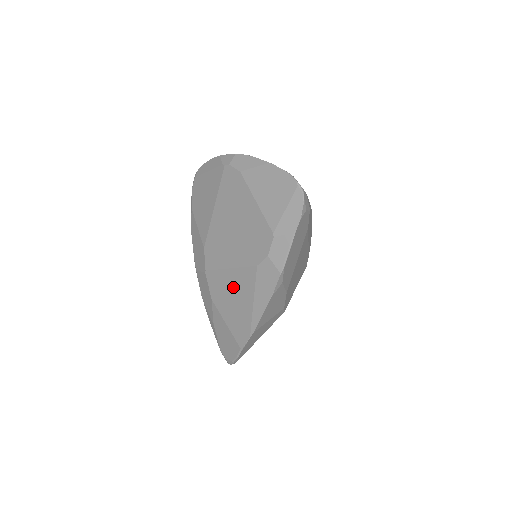
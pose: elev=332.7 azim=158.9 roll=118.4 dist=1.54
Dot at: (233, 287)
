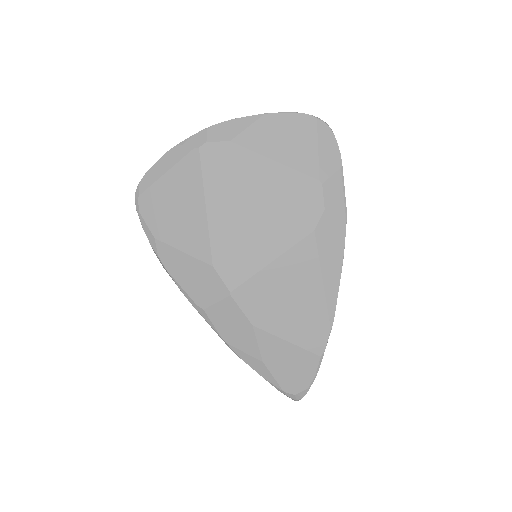
Dot at: (285, 283)
